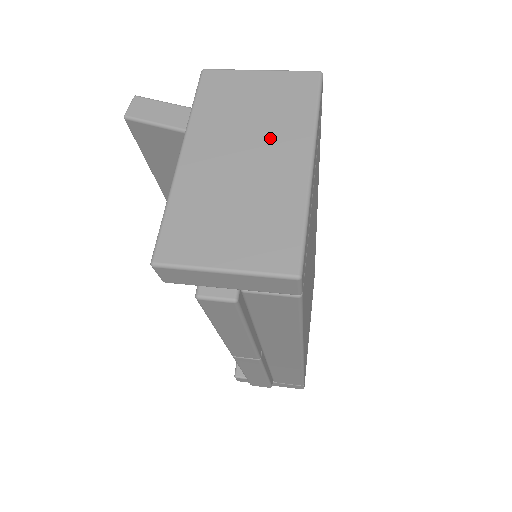
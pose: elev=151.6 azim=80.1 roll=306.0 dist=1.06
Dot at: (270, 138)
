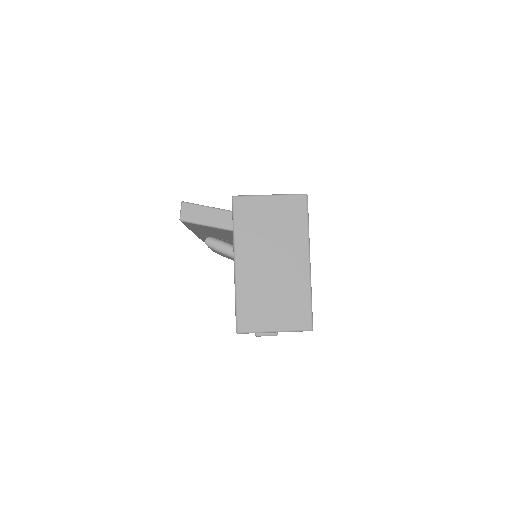
Dot at: (284, 248)
